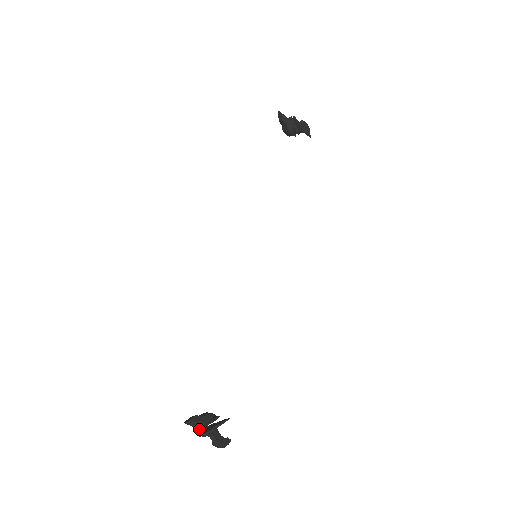
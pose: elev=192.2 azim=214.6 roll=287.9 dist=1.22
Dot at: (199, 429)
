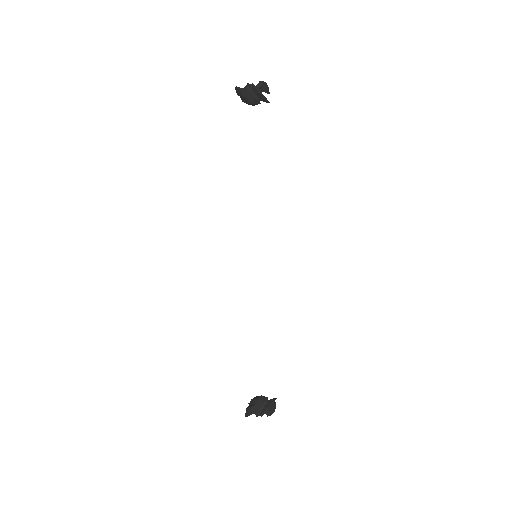
Dot at: (256, 413)
